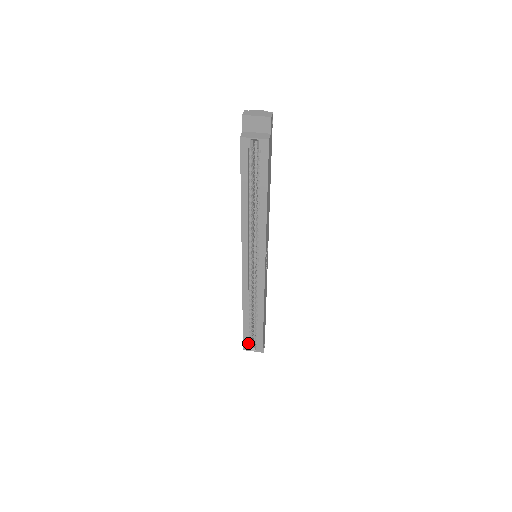
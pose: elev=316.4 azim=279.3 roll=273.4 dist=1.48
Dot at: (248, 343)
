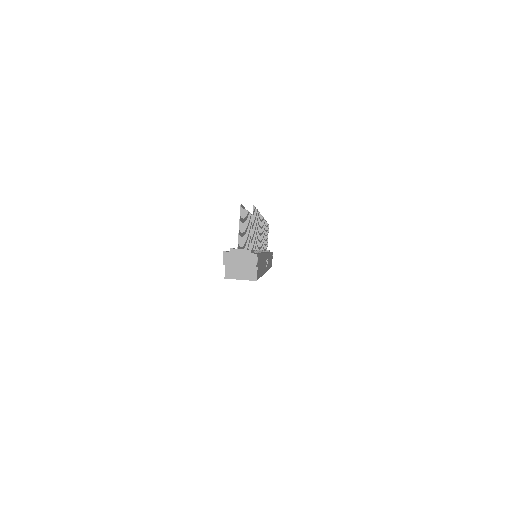
Dot at: occluded
